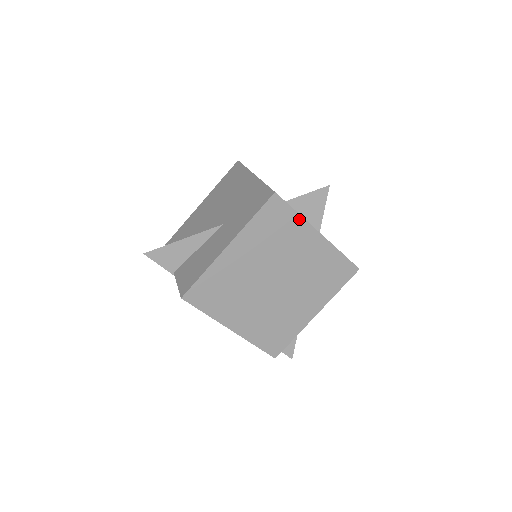
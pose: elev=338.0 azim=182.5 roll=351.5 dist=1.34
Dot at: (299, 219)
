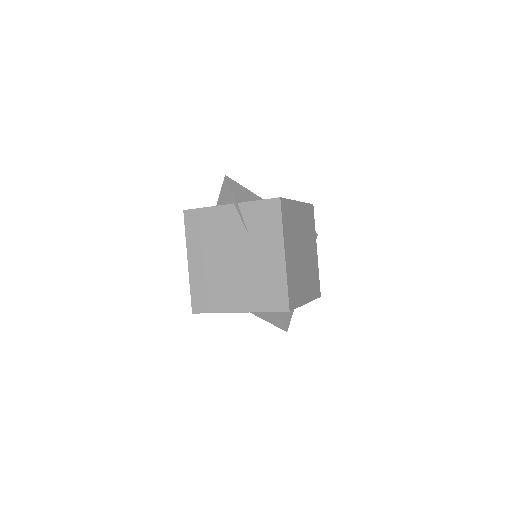
Dot at: (315, 231)
